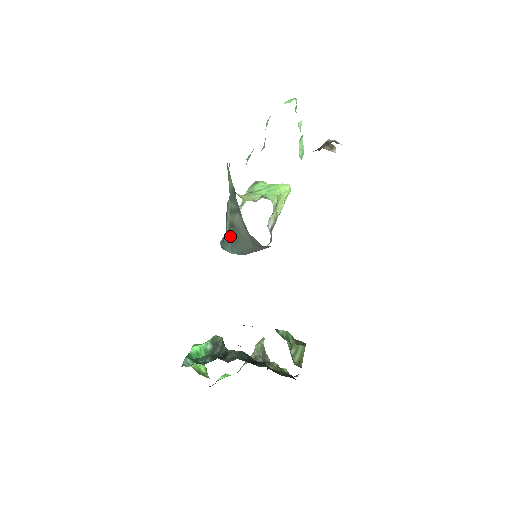
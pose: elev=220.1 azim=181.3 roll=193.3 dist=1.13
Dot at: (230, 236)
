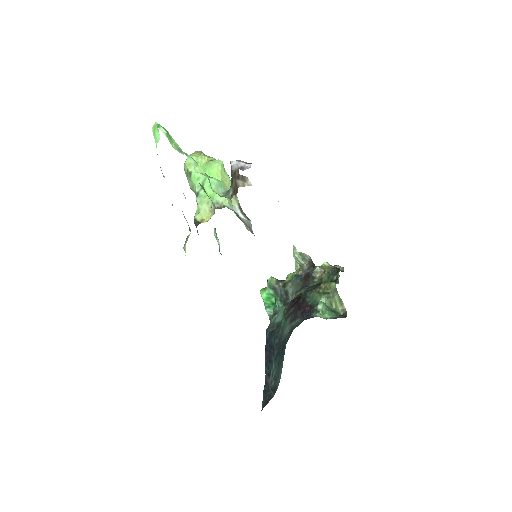
Dot at: occluded
